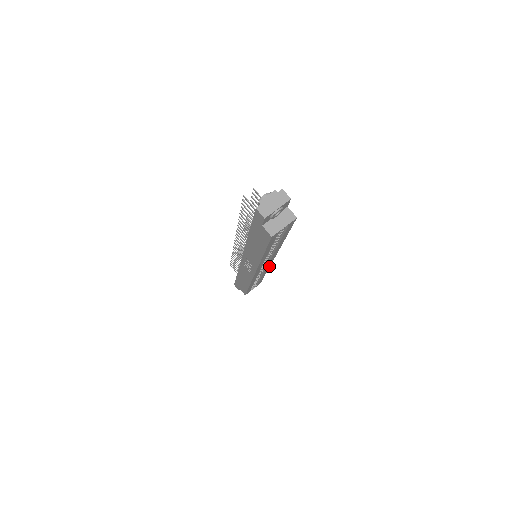
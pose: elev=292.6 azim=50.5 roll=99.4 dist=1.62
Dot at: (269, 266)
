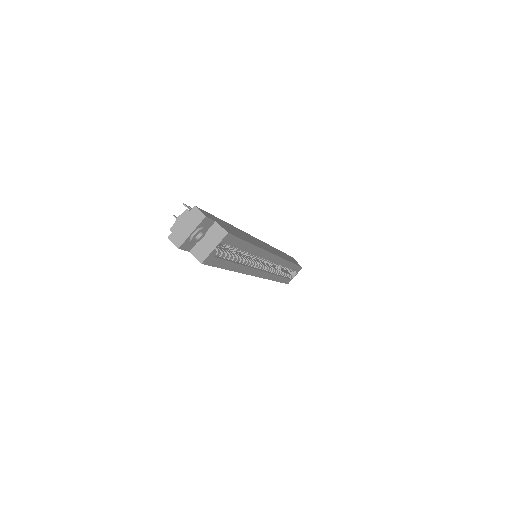
Dot at: (283, 259)
